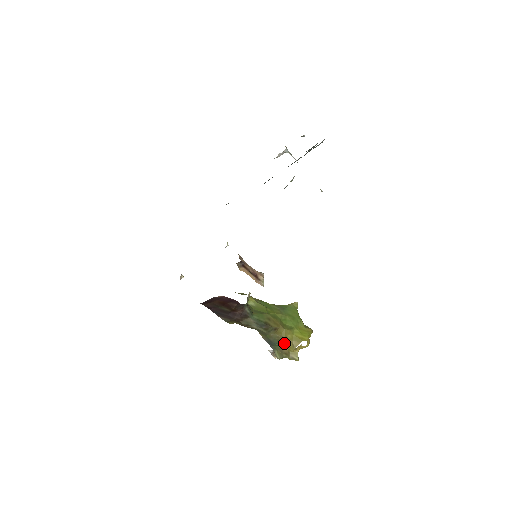
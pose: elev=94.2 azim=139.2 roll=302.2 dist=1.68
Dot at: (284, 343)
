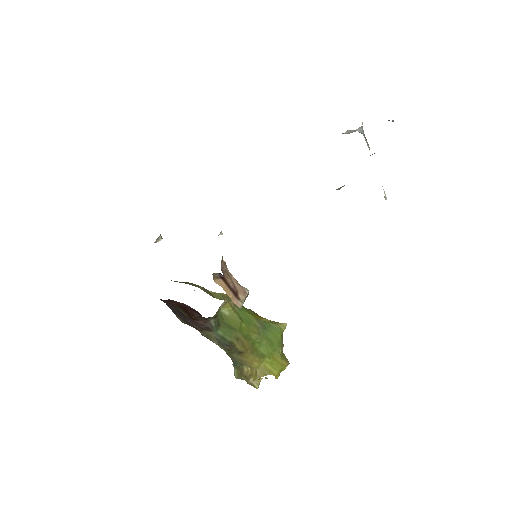
Dot at: occluded
